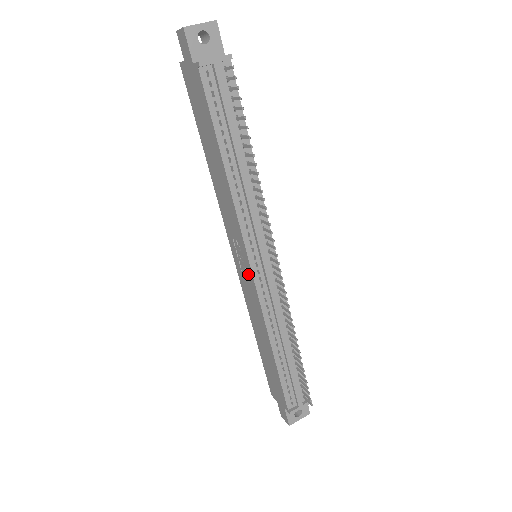
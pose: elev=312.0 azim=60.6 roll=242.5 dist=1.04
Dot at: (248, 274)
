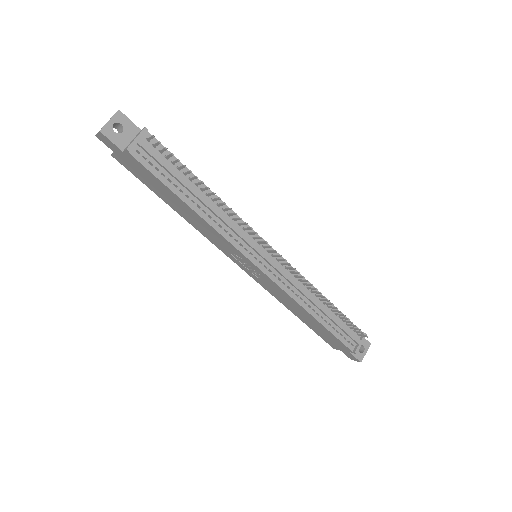
Dot at: (259, 273)
